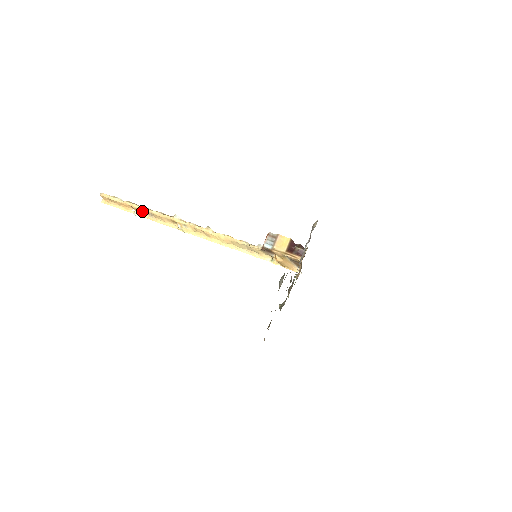
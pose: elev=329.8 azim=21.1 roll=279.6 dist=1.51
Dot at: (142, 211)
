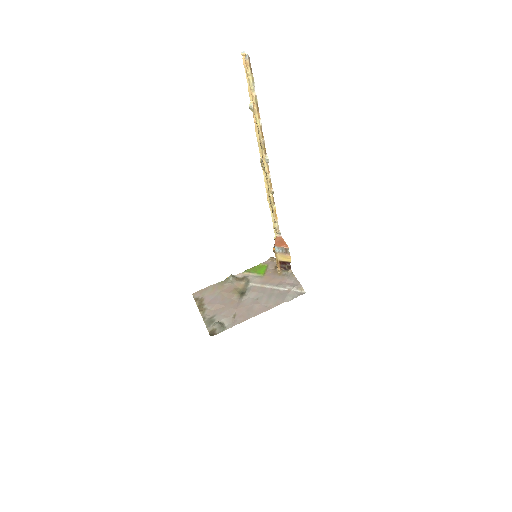
Dot at: (256, 117)
